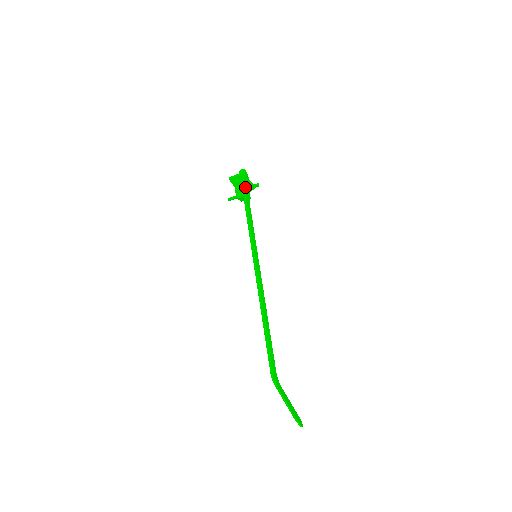
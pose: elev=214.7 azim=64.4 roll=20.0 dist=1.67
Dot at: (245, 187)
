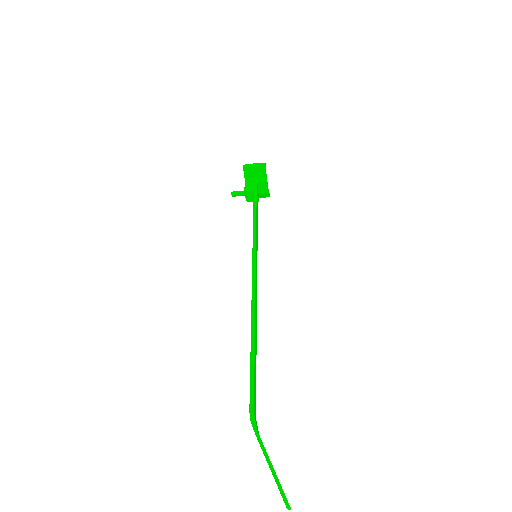
Dot at: (258, 183)
